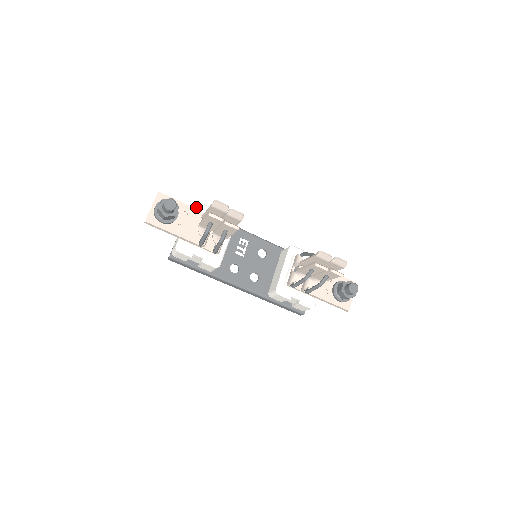
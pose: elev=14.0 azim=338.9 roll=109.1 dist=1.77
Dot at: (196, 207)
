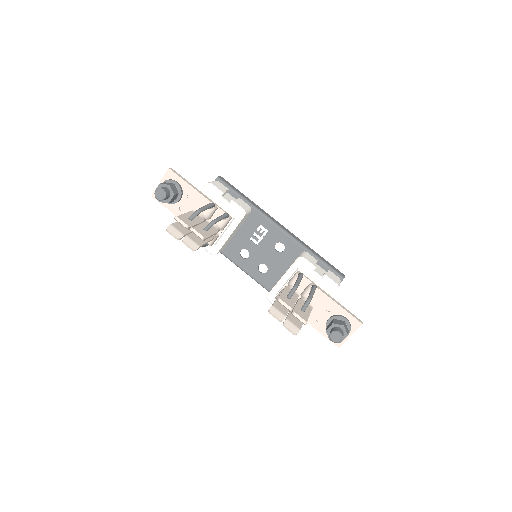
Dot at: (207, 189)
